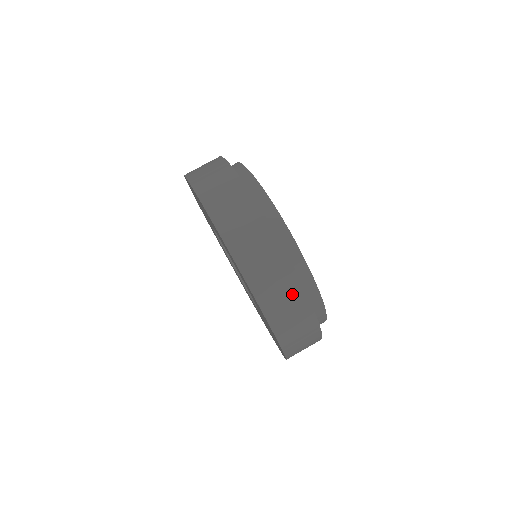
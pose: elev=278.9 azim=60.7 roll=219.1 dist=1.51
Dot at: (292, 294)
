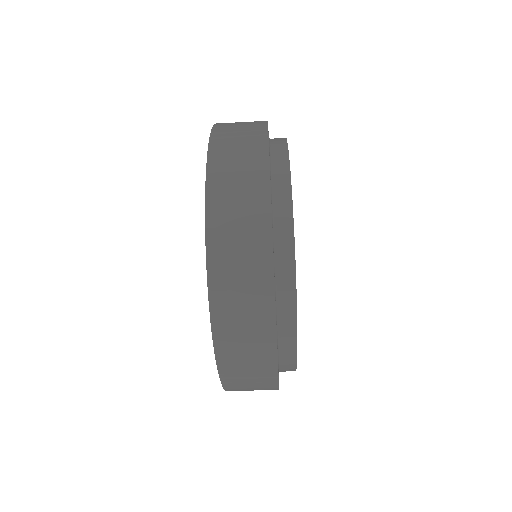
Dot at: occluded
